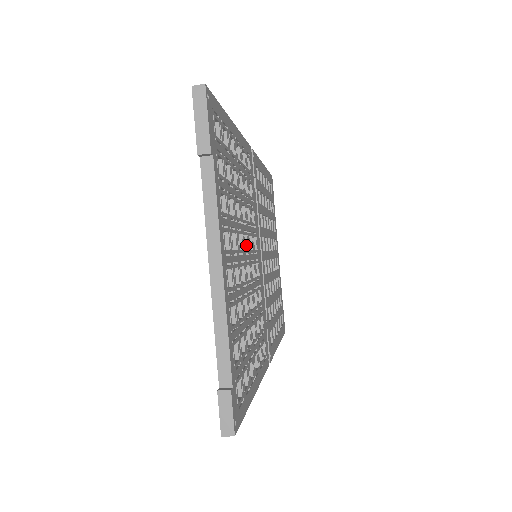
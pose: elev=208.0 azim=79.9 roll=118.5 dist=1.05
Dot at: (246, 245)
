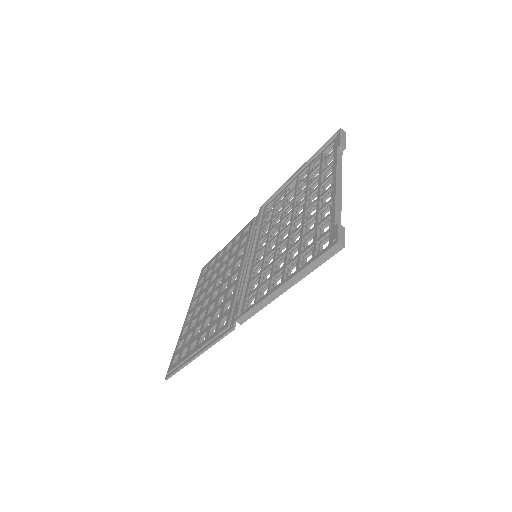
Dot at: occluded
